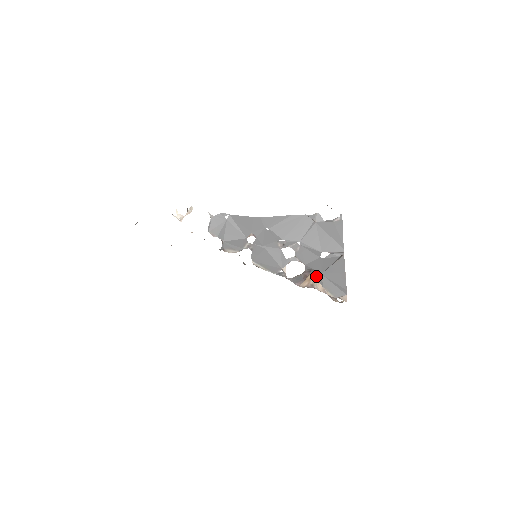
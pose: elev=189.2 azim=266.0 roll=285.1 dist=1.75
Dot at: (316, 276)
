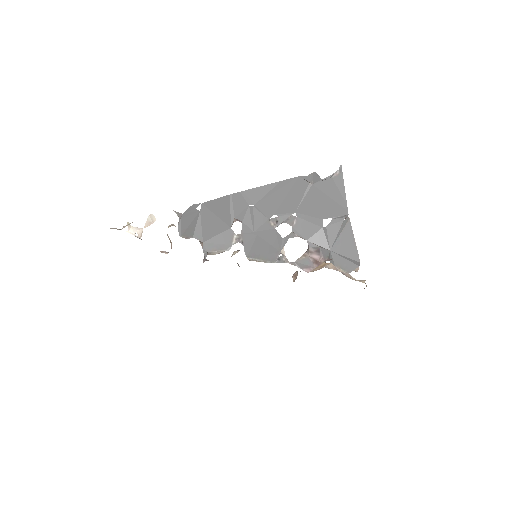
Dot at: (328, 258)
